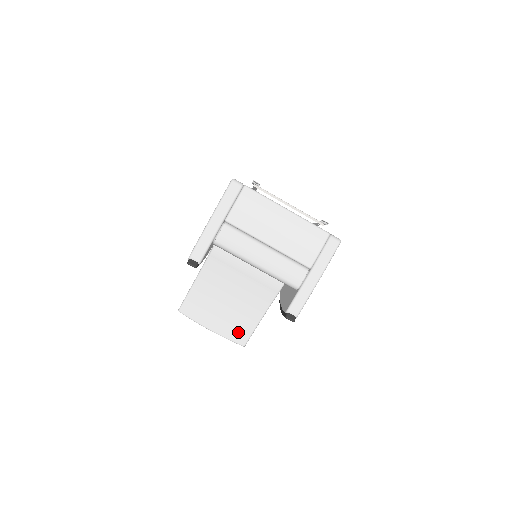
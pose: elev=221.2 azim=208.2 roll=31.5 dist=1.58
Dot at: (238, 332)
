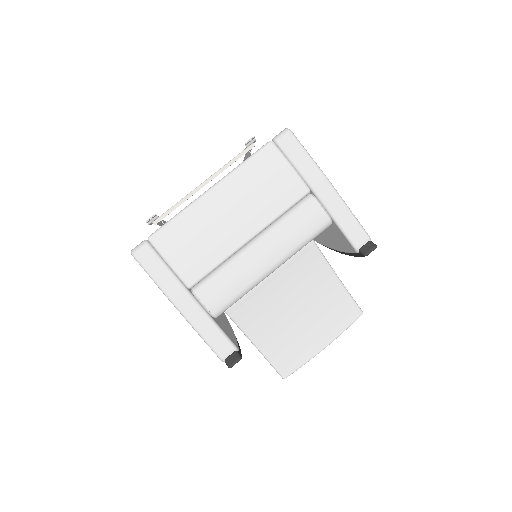
Dot at: (342, 314)
